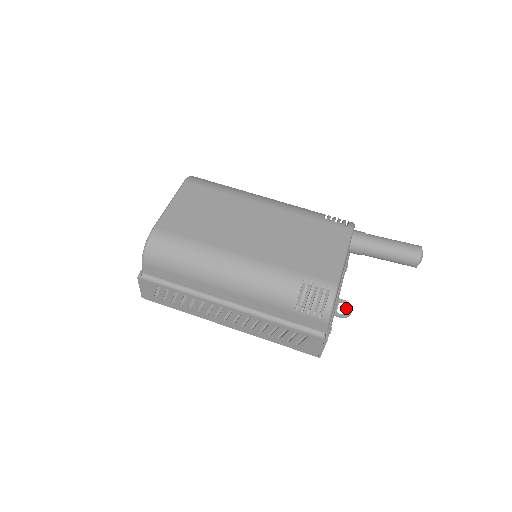
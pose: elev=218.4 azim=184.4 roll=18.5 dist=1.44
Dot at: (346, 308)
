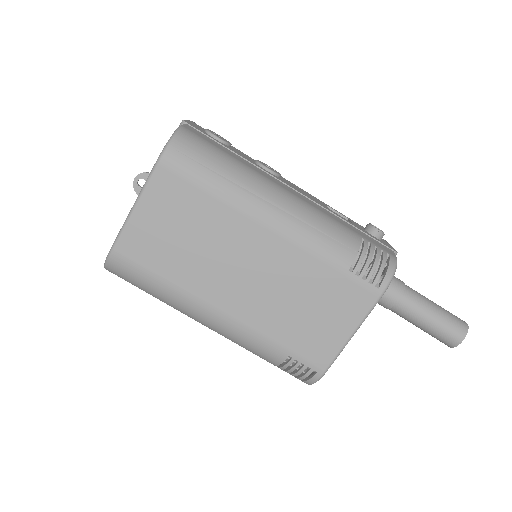
Dot at: occluded
